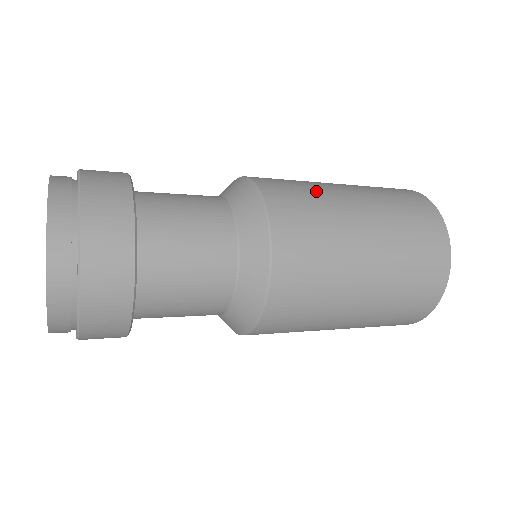
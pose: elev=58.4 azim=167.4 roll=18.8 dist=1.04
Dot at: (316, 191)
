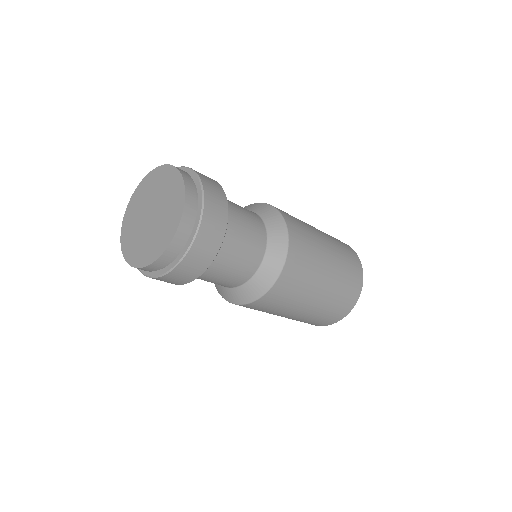
Dot at: (315, 256)
